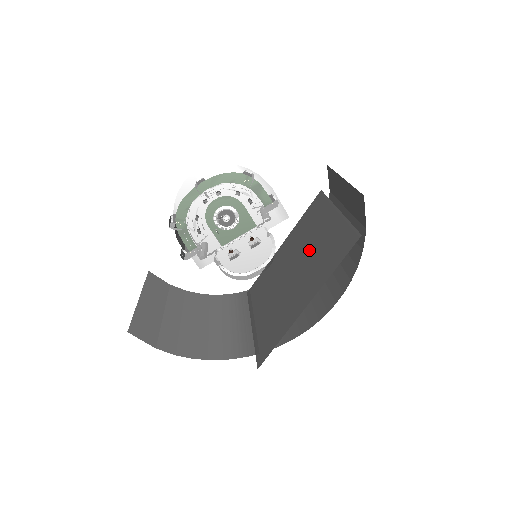
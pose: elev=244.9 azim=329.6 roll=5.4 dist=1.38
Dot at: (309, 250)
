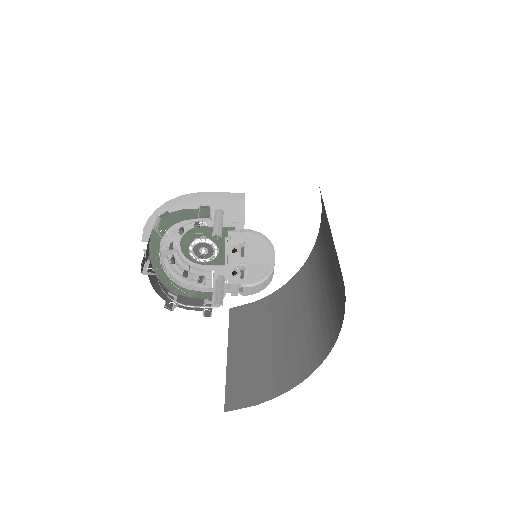
Dot at: occluded
